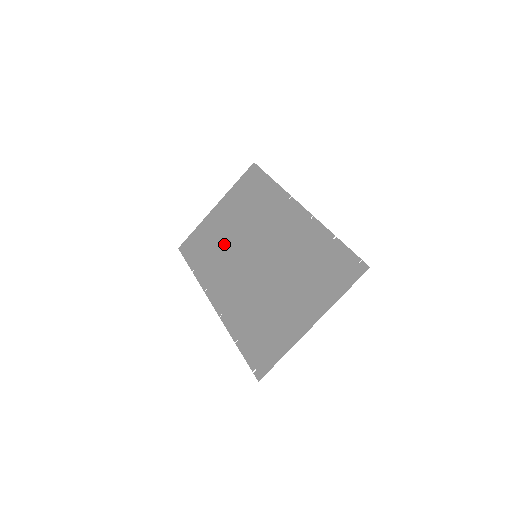
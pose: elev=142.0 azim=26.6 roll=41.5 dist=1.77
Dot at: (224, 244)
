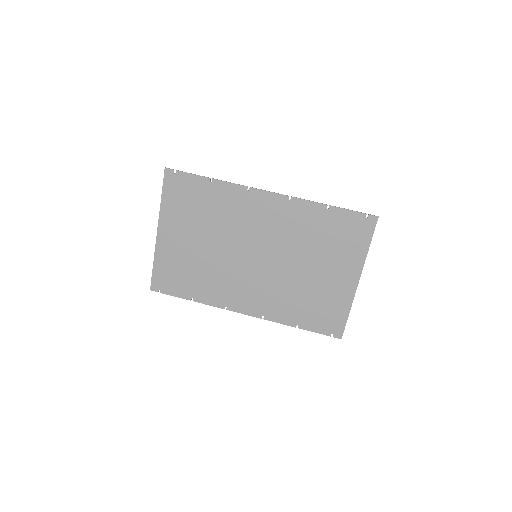
Dot at: (208, 262)
